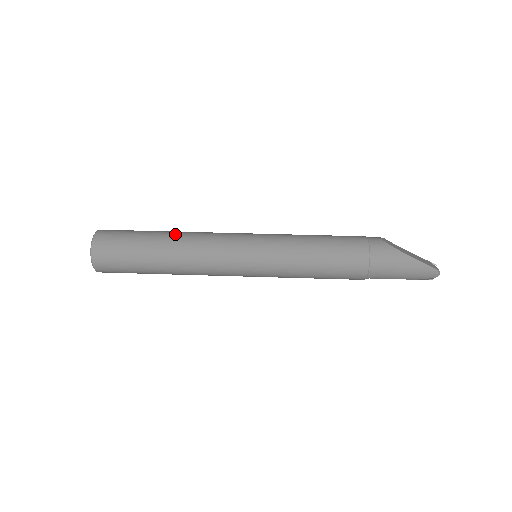
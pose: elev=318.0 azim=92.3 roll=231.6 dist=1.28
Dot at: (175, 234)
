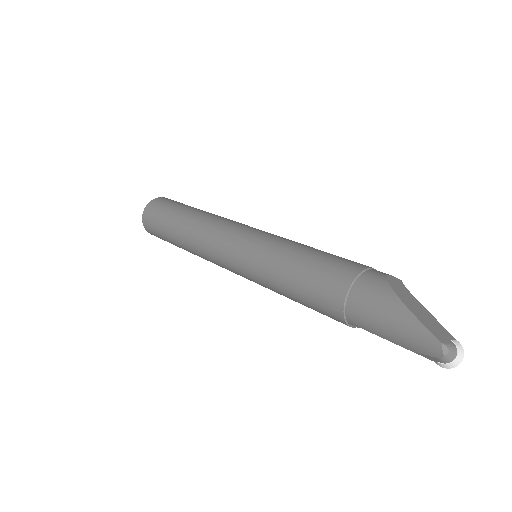
Dot at: (203, 211)
